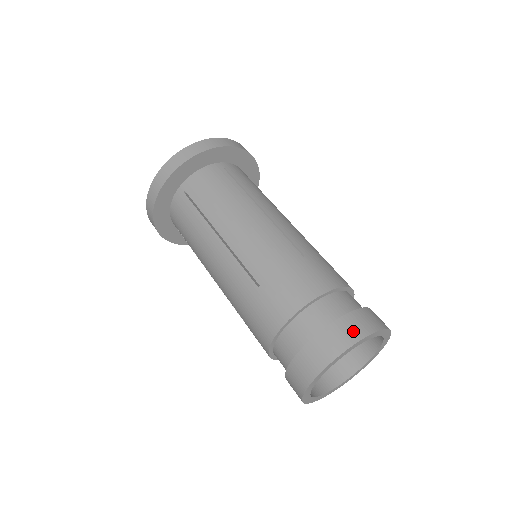
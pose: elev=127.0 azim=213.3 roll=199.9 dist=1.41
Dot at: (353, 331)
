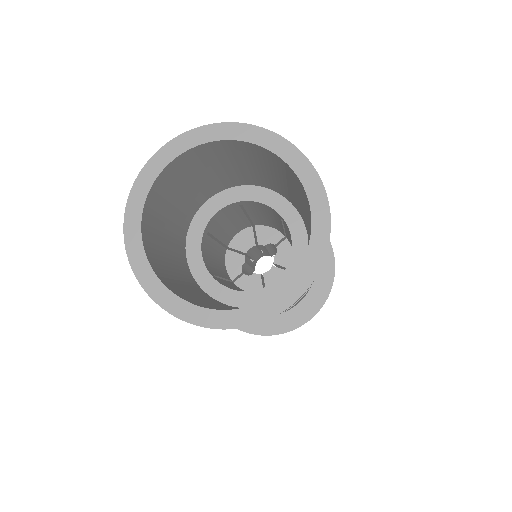
Dot at: occluded
